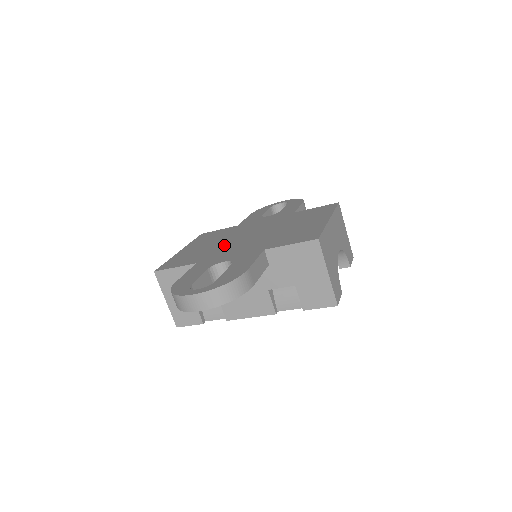
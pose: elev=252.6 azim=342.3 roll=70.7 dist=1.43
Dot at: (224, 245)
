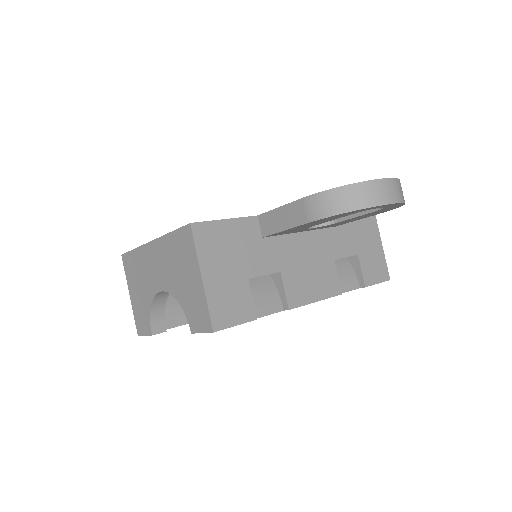
Dot at: occluded
